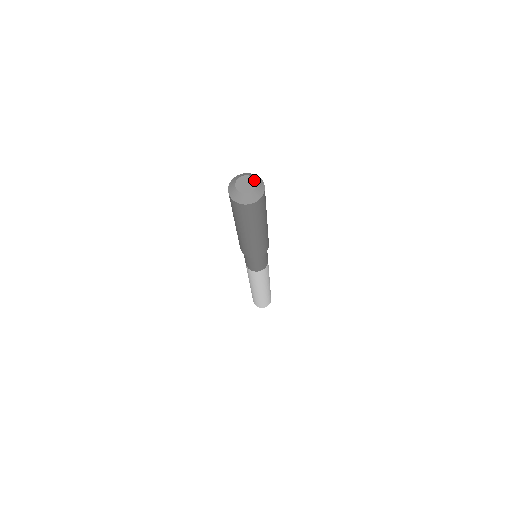
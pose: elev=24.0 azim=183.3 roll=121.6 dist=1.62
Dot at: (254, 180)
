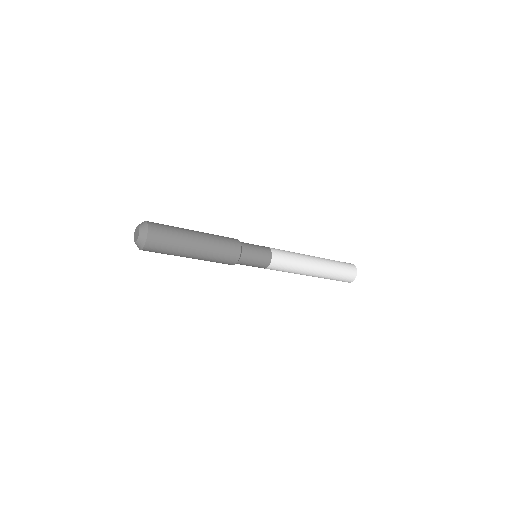
Dot at: (138, 227)
